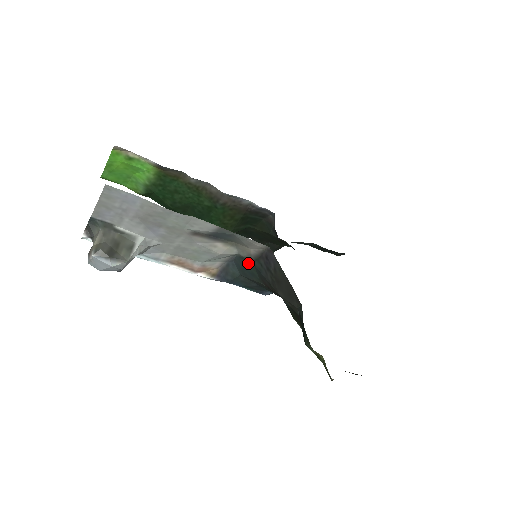
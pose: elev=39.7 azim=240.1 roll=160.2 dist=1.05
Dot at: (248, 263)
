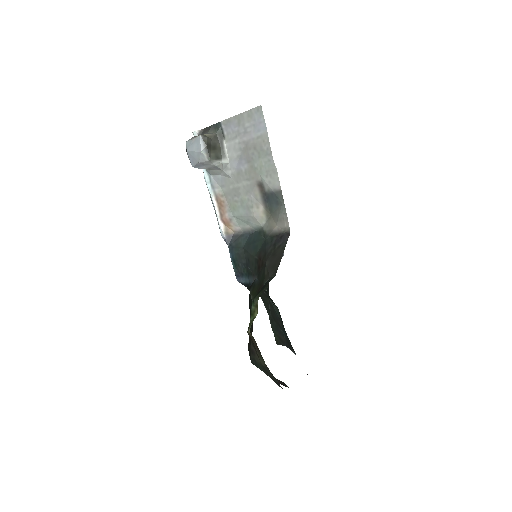
Dot at: (262, 238)
